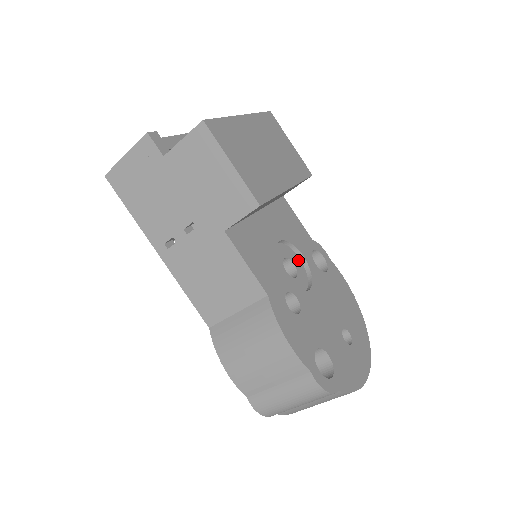
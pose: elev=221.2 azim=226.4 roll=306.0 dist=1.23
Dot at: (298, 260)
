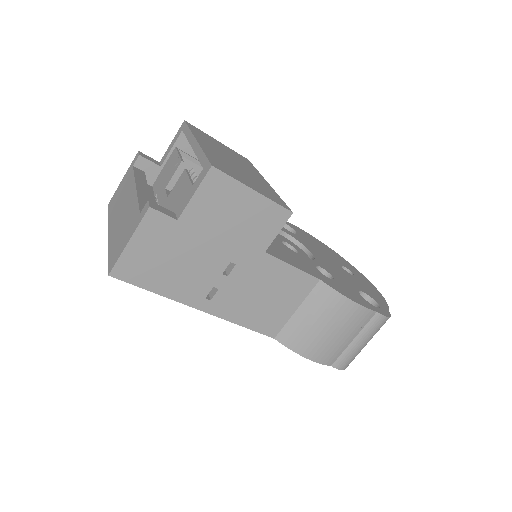
Dot at: (283, 237)
